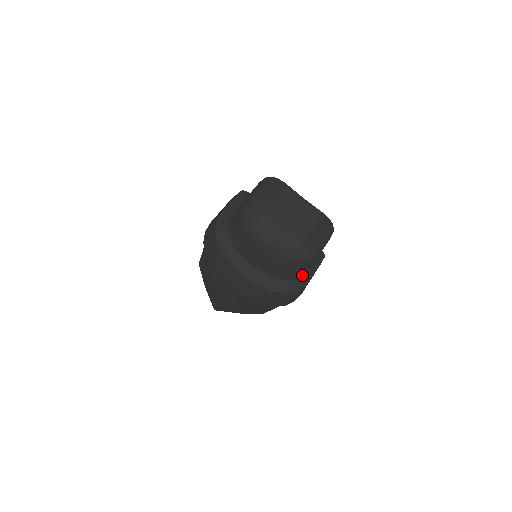
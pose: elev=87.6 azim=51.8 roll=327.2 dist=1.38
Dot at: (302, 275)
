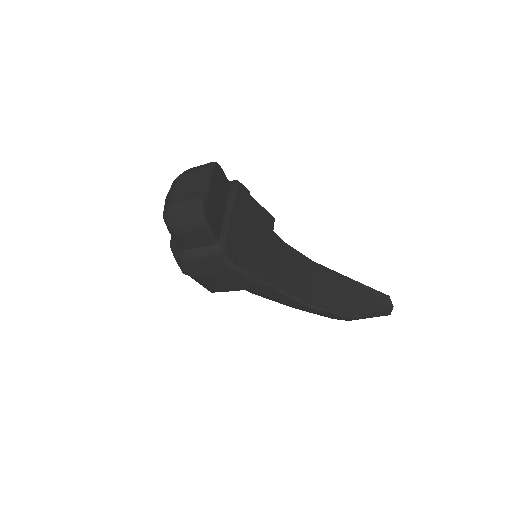
Dot at: (189, 250)
